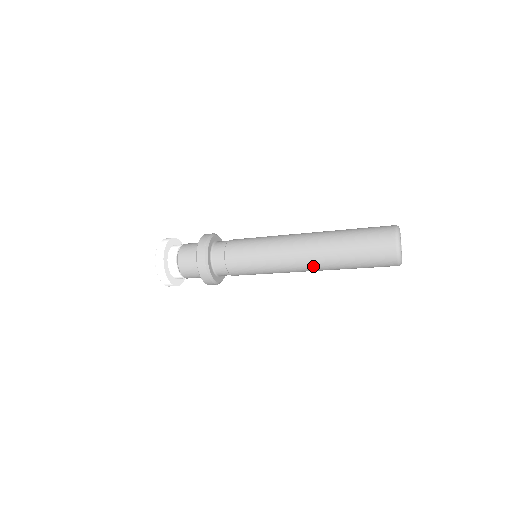
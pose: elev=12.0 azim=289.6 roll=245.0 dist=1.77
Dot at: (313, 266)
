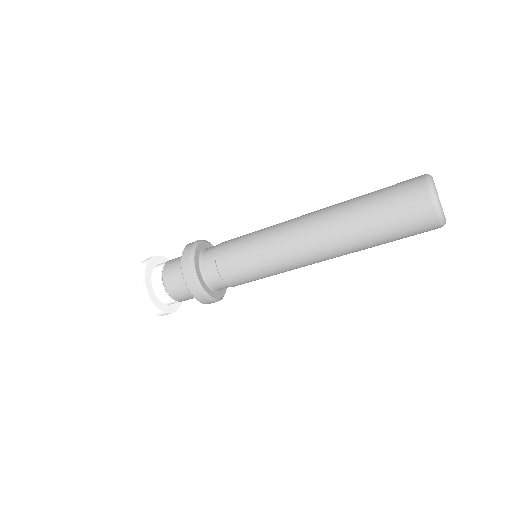
Dot at: (318, 225)
